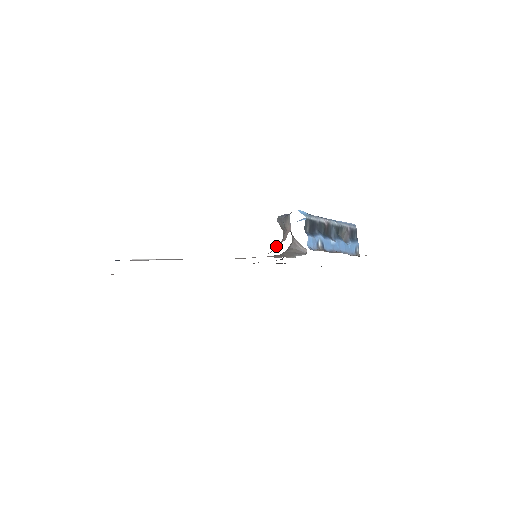
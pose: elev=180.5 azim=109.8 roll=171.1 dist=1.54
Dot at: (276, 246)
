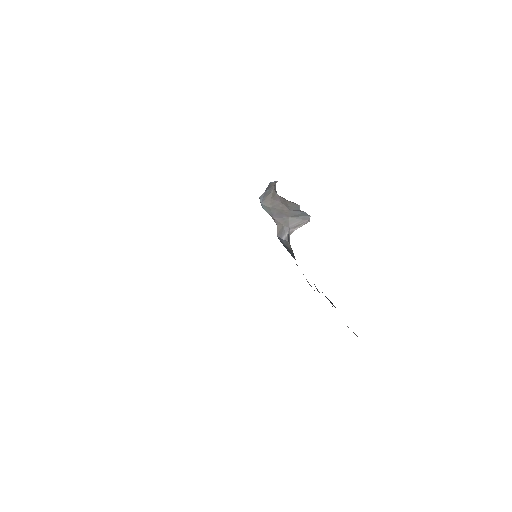
Dot at: occluded
